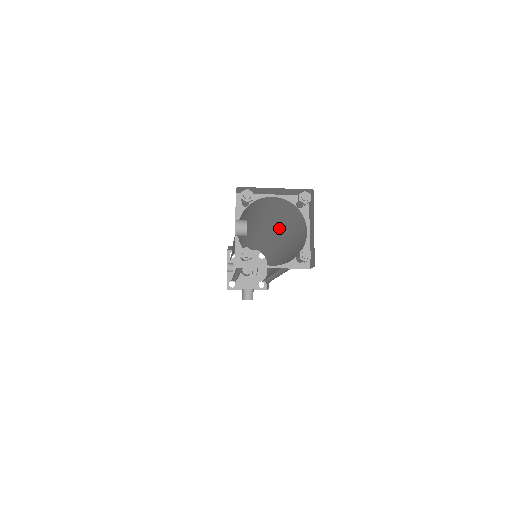
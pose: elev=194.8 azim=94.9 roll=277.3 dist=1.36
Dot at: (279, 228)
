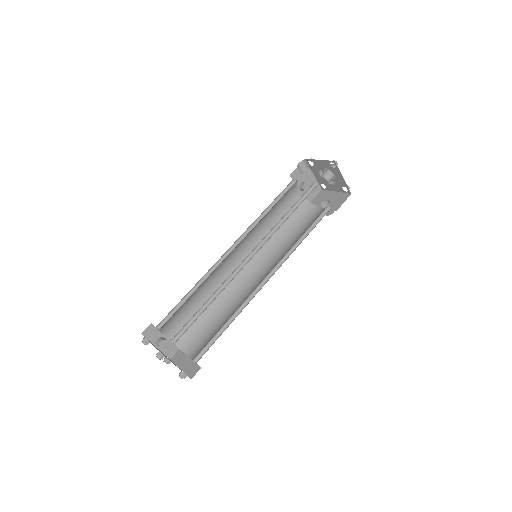
Dot at: (225, 282)
